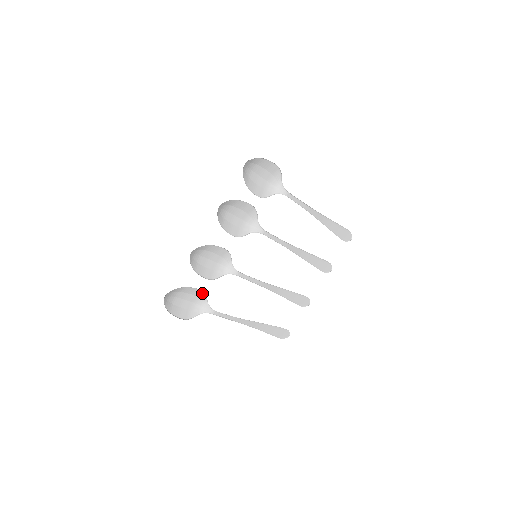
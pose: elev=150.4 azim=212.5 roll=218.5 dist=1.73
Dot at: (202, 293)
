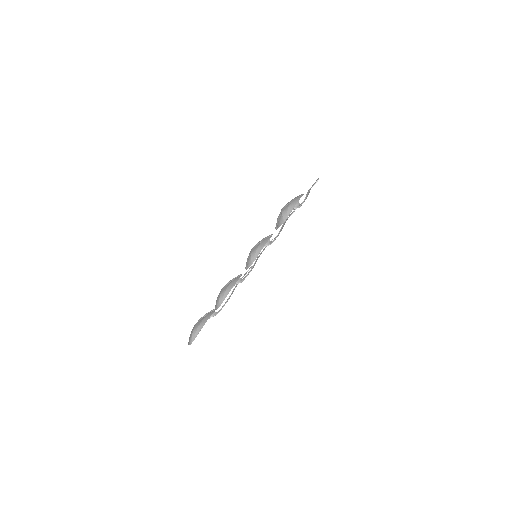
Dot at: occluded
